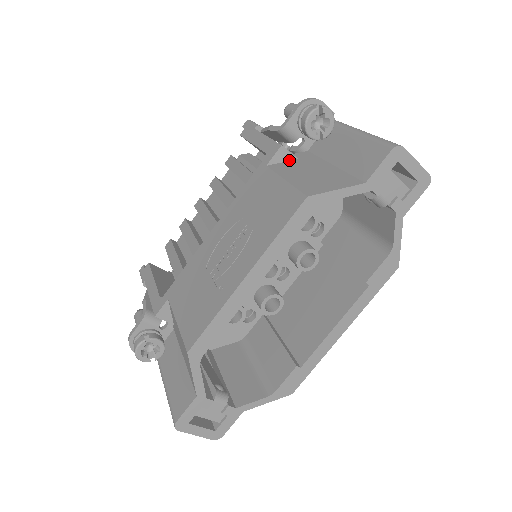
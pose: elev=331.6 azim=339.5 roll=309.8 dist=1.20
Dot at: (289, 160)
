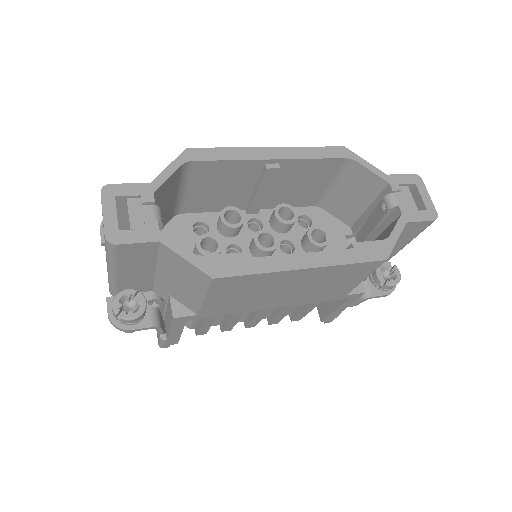
Dot at: occluded
